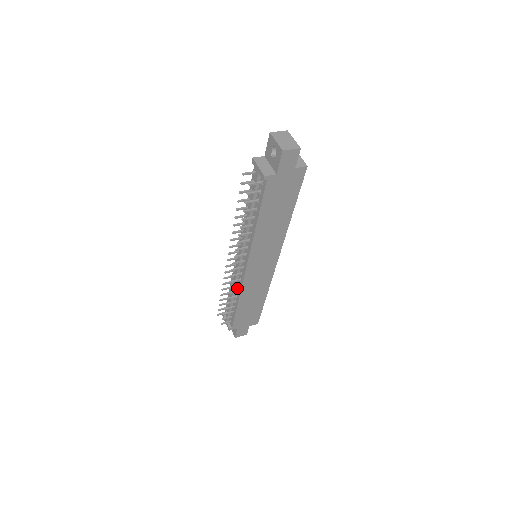
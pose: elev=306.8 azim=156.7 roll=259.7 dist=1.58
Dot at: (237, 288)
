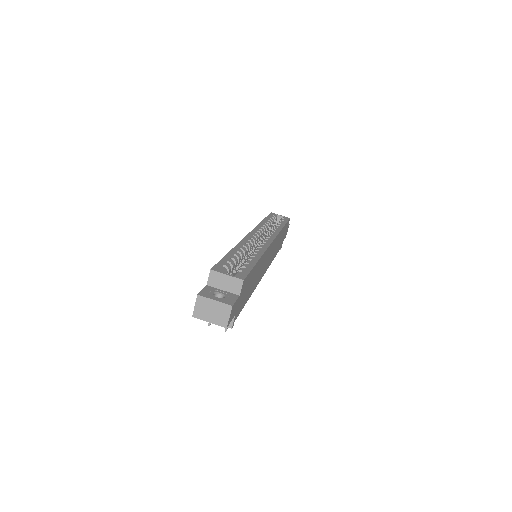
Dot at: occluded
